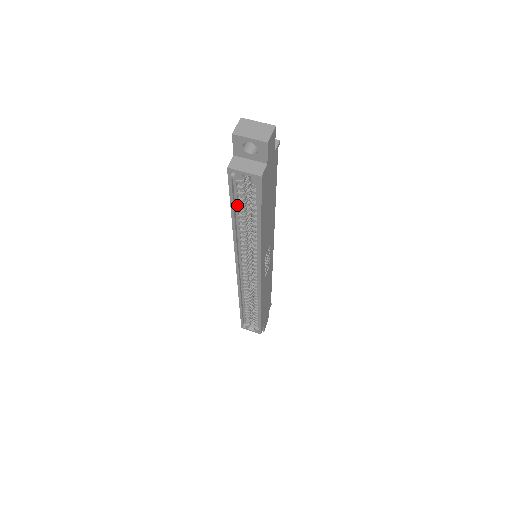
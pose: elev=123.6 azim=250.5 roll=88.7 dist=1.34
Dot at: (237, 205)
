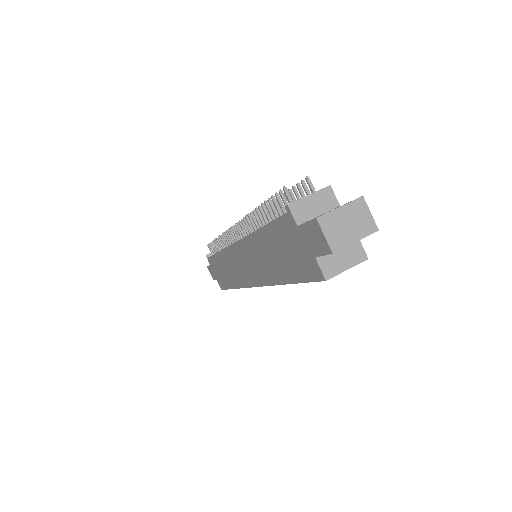
Dot at: occluded
